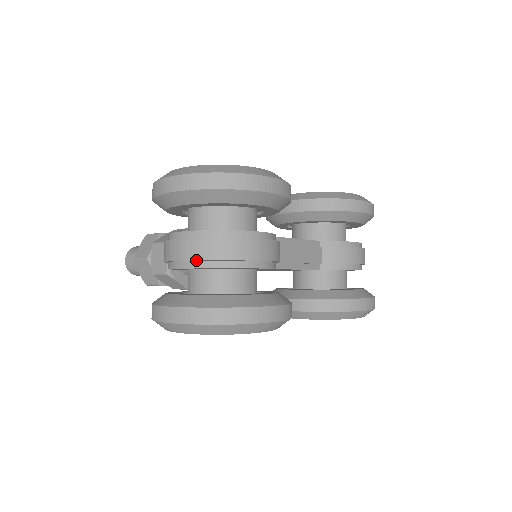
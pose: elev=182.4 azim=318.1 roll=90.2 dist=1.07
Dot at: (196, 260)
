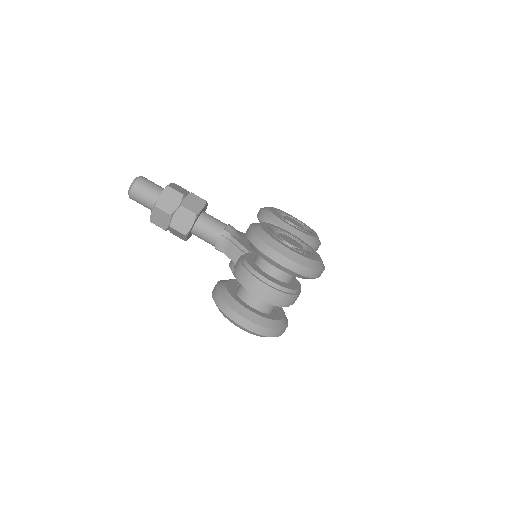
Dot at: (274, 302)
